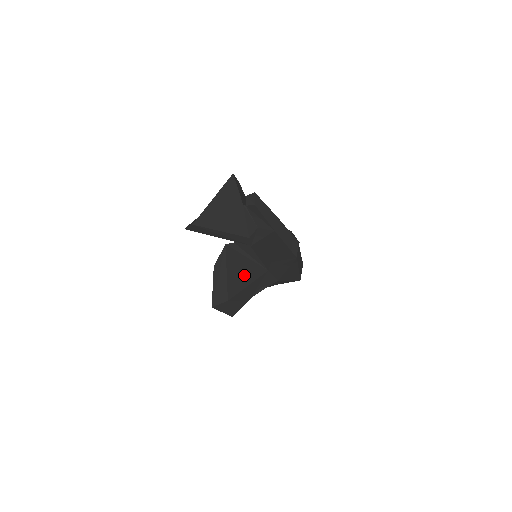
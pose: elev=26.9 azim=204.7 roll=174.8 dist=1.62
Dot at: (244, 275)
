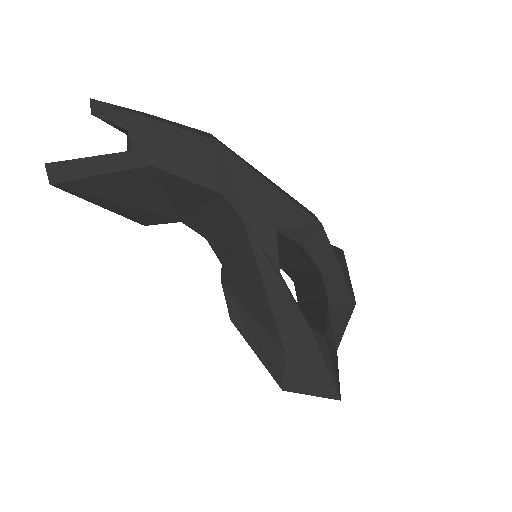
Dot at: (250, 278)
